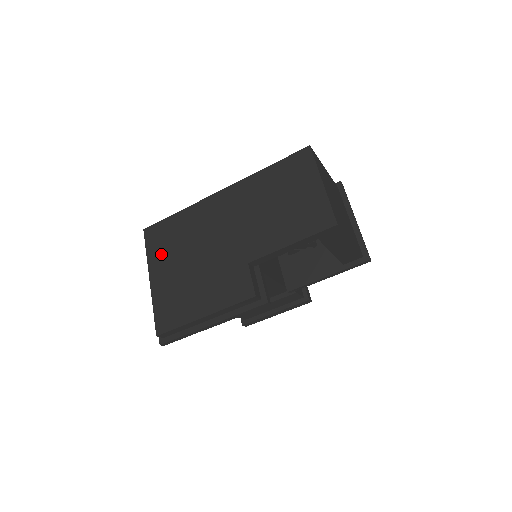
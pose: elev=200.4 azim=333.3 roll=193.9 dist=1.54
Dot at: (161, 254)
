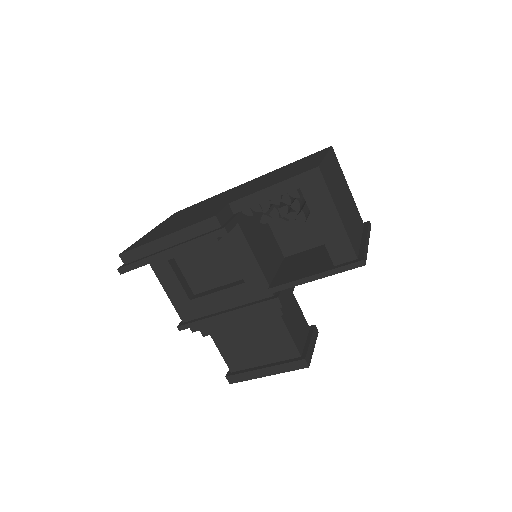
Dot at: (172, 218)
